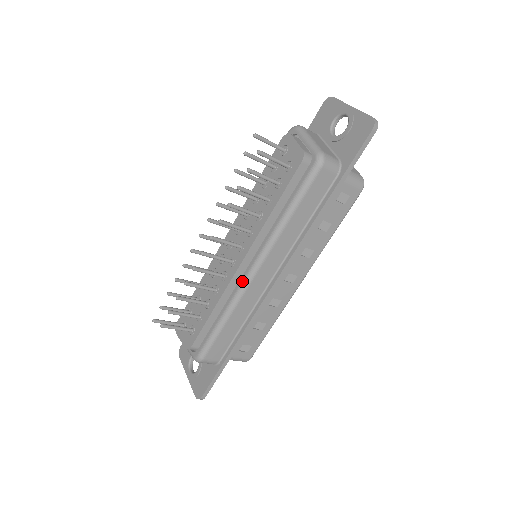
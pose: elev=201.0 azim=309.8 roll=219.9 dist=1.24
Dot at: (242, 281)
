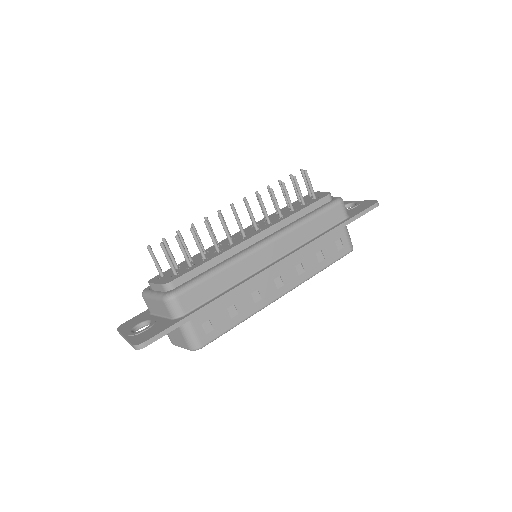
Dot at: (250, 247)
